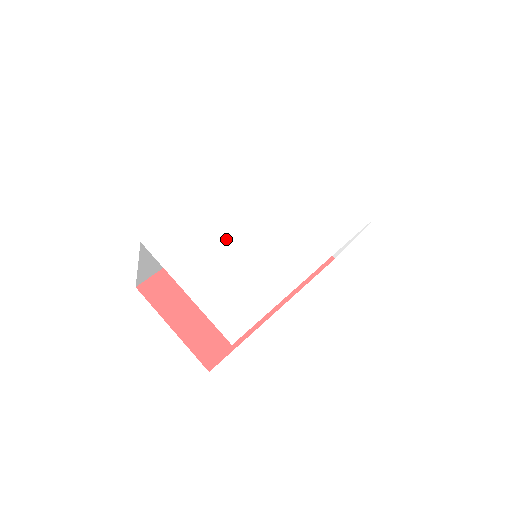
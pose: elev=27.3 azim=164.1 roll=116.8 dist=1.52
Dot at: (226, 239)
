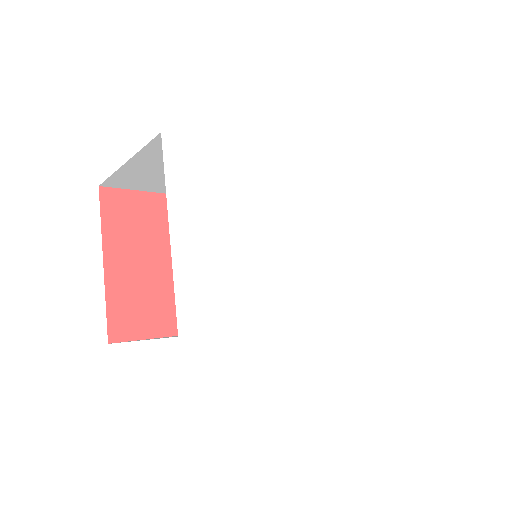
Dot at: (254, 210)
